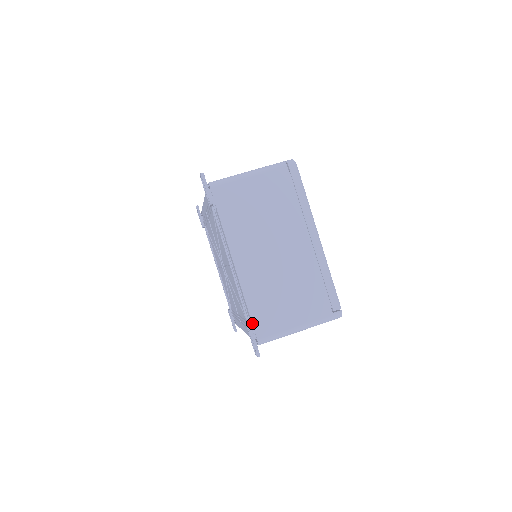
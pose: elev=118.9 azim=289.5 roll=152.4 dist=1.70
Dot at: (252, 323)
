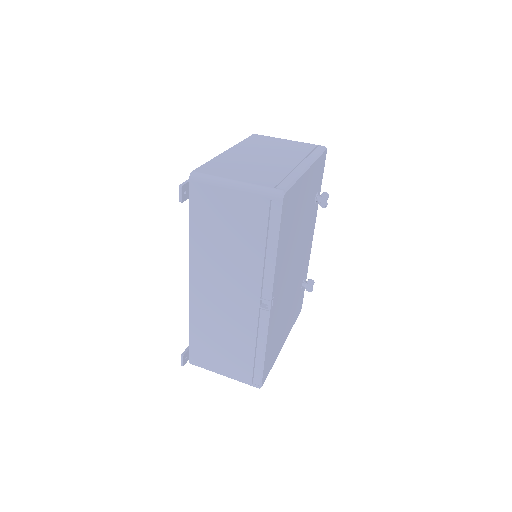
Dot at: (201, 166)
